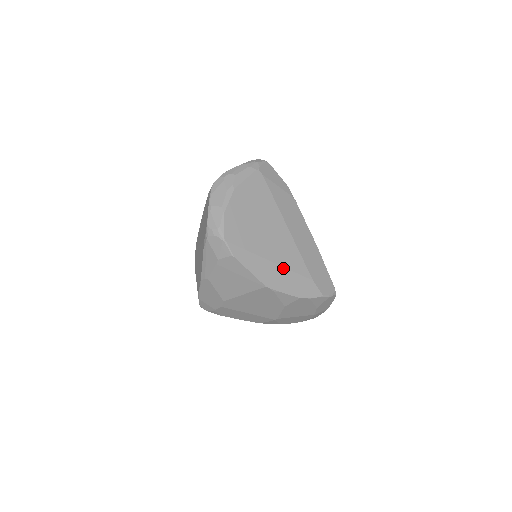
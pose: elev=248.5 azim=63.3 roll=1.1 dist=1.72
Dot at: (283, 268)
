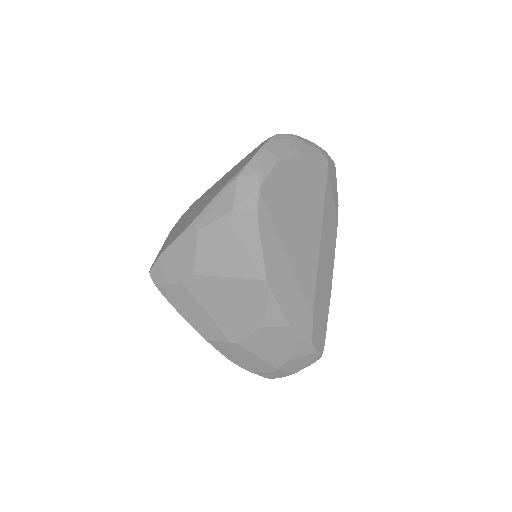
Dot at: (294, 276)
